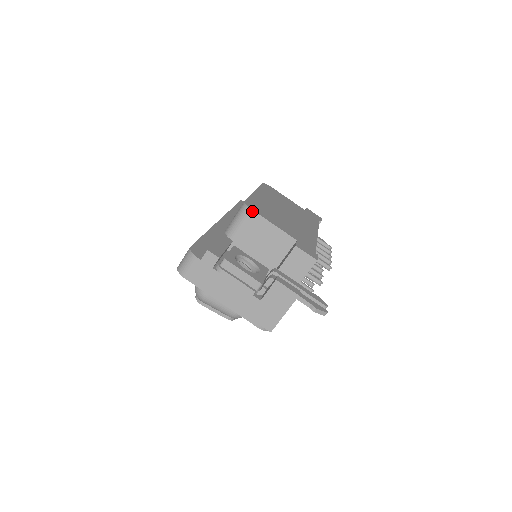
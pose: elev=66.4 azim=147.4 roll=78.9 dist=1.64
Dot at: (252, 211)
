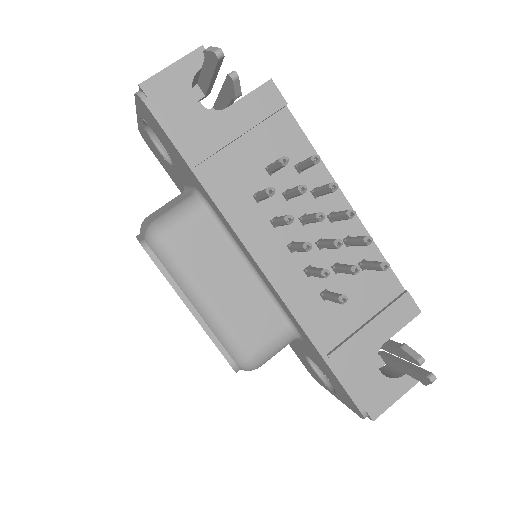
Dot at: occluded
